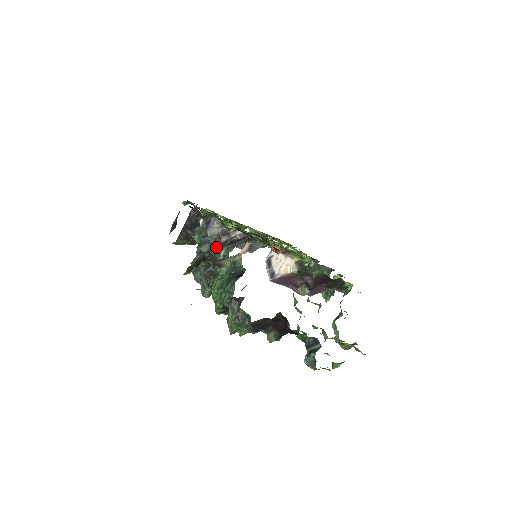
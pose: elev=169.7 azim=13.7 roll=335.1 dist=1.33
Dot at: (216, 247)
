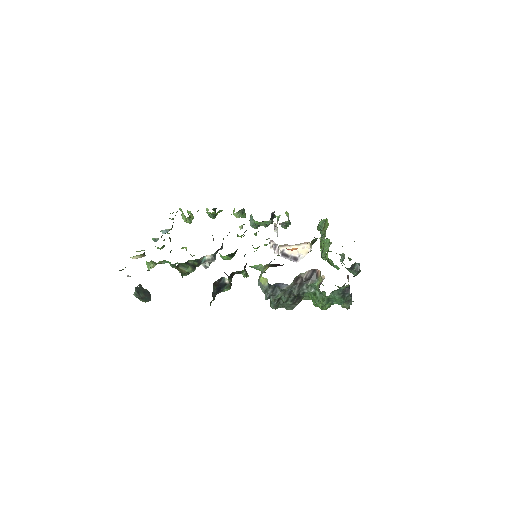
Dot at: (297, 289)
